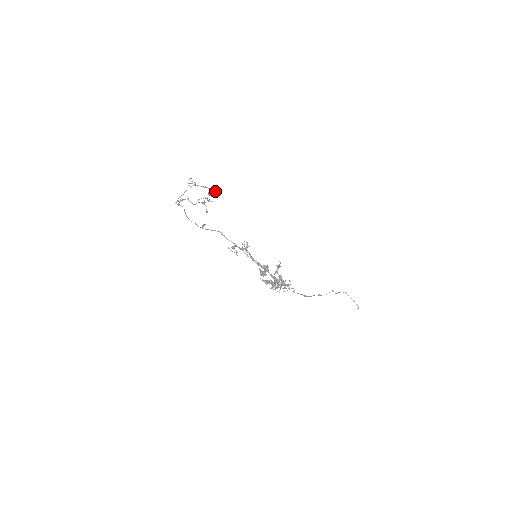
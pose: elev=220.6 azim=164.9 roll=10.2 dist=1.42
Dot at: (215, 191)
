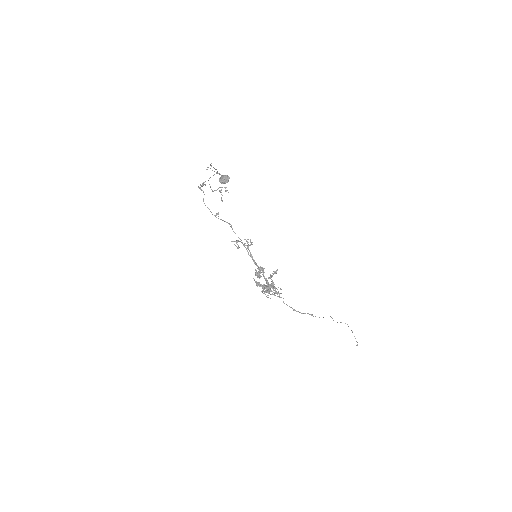
Dot at: (225, 179)
